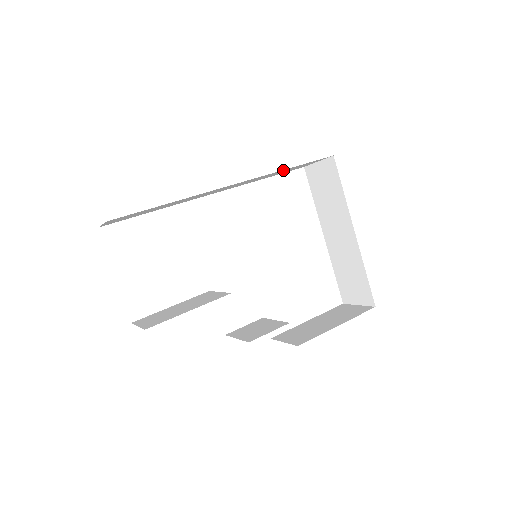
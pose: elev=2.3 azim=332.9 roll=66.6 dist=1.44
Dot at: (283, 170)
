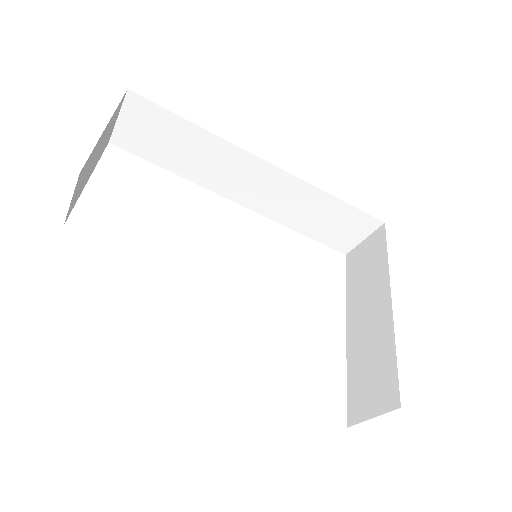
Dot at: (325, 200)
